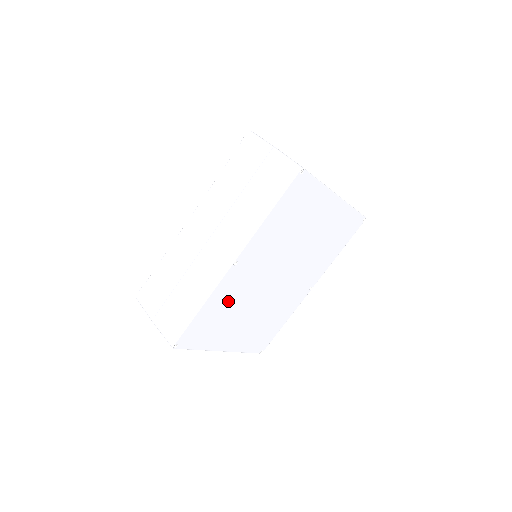
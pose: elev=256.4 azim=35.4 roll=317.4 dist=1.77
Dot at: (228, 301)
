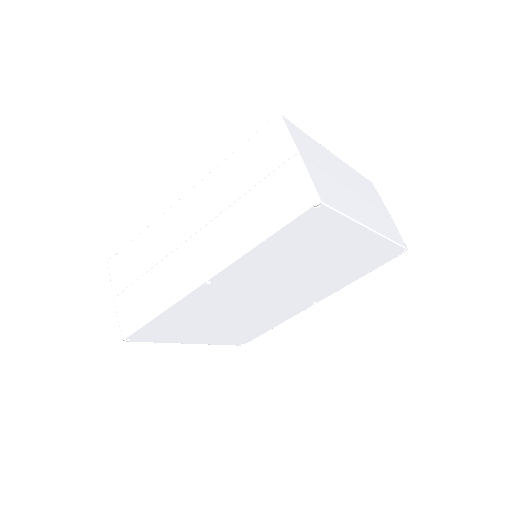
Dot at: (198, 310)
